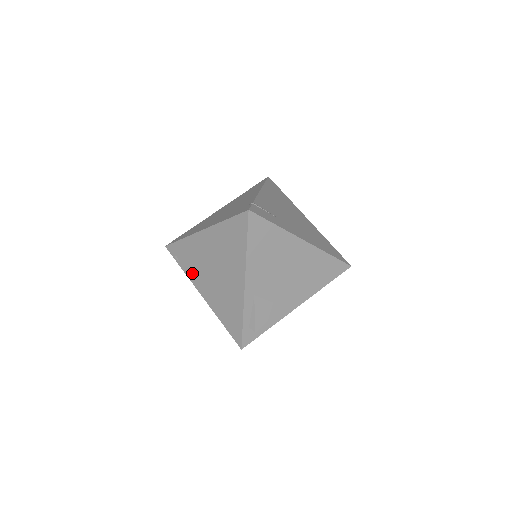
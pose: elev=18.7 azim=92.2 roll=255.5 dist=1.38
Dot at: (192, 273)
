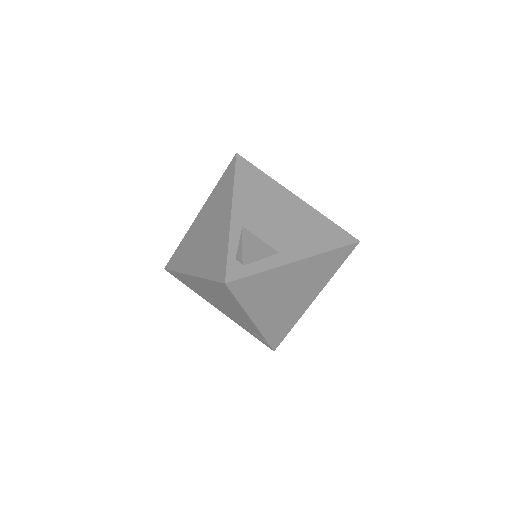
Dot at: (184, 263)
